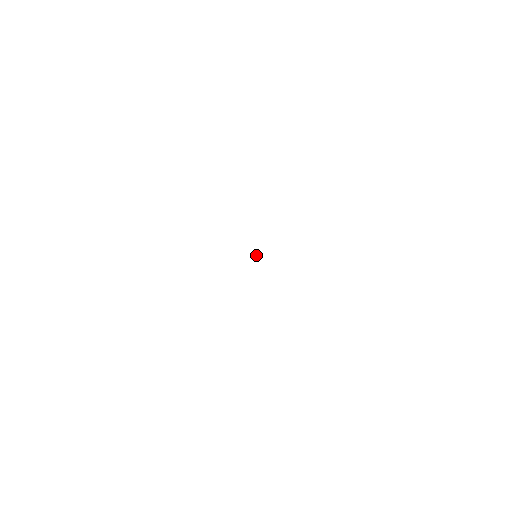
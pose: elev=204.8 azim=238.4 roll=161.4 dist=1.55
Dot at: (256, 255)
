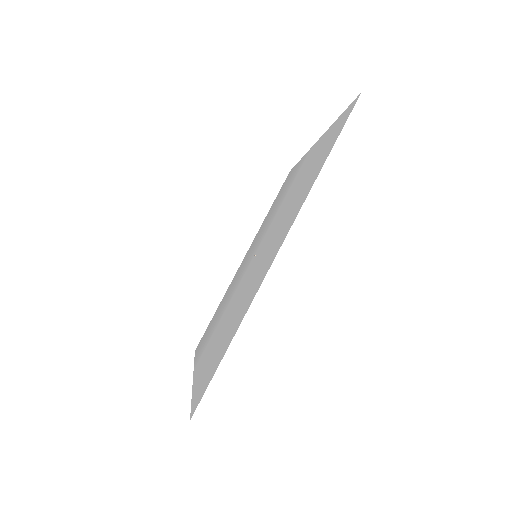
Dot at: (255, 256)
